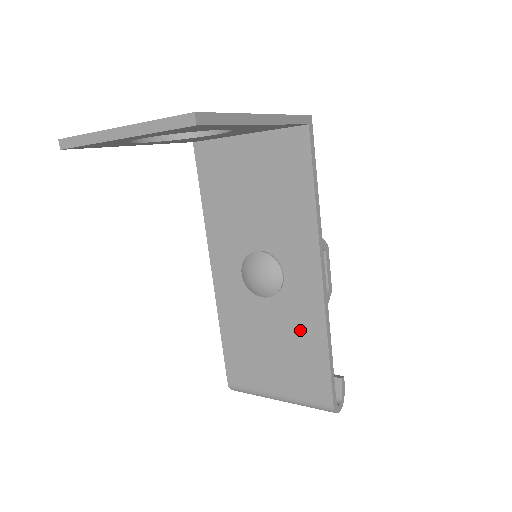
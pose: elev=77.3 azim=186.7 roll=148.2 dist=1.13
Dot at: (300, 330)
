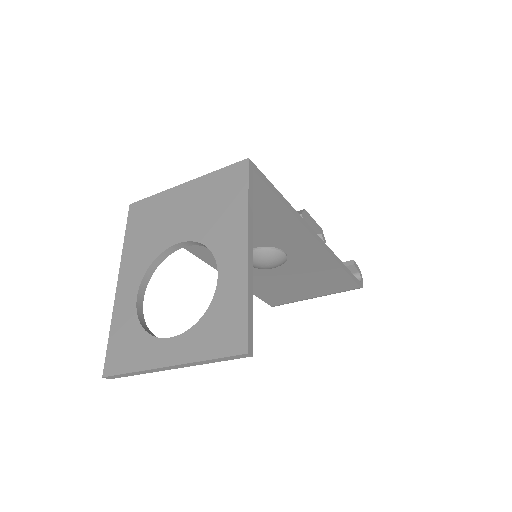
Dot at: (315, 269)
